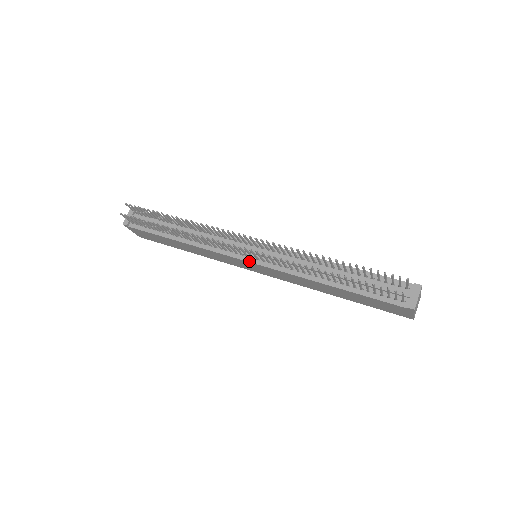
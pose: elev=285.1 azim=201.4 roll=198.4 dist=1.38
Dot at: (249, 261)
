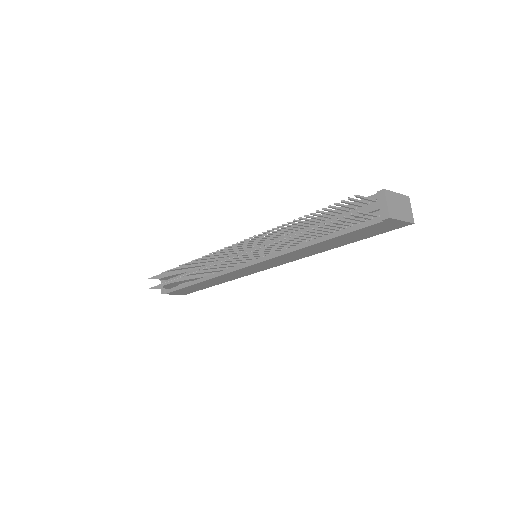
Dot at: (248, 265)
